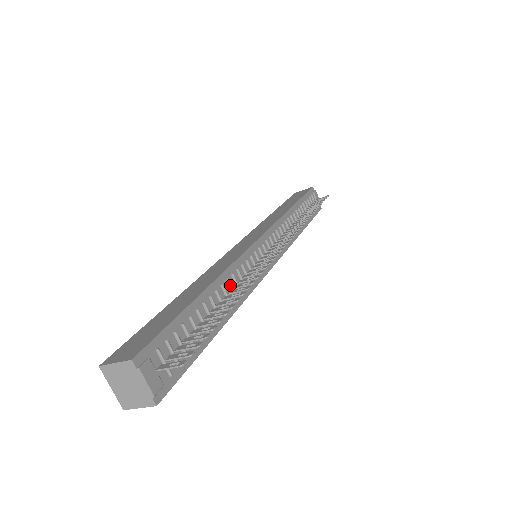
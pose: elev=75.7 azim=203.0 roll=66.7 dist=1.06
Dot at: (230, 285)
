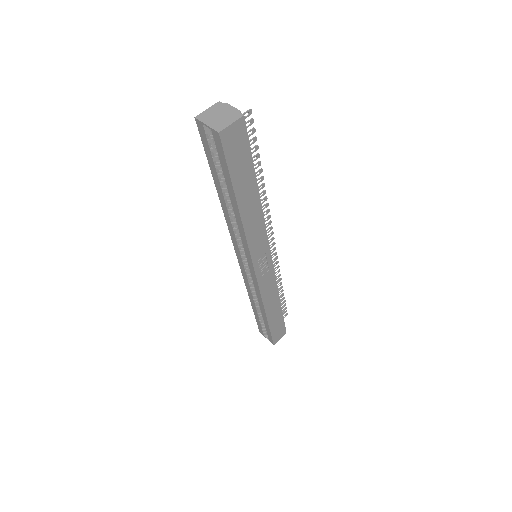
Dot at: occluded
